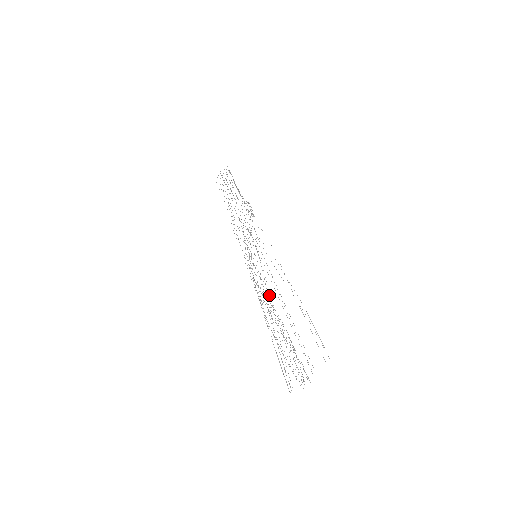
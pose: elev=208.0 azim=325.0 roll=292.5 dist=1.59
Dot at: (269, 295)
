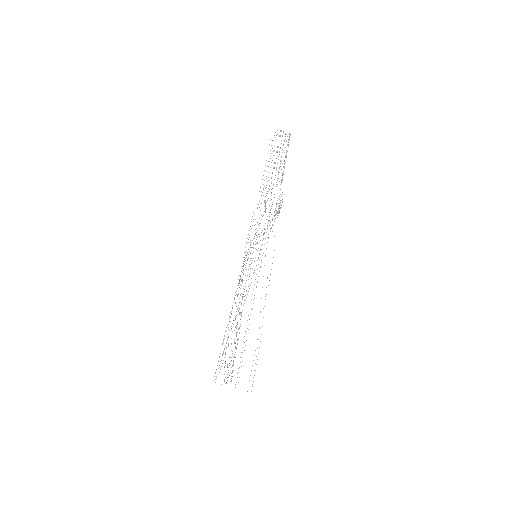
Dot at: occluded
